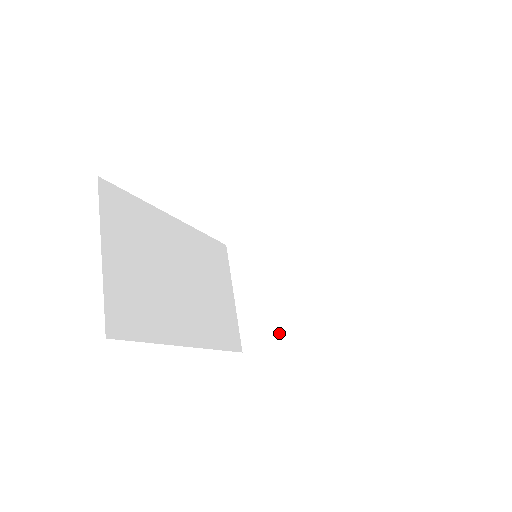
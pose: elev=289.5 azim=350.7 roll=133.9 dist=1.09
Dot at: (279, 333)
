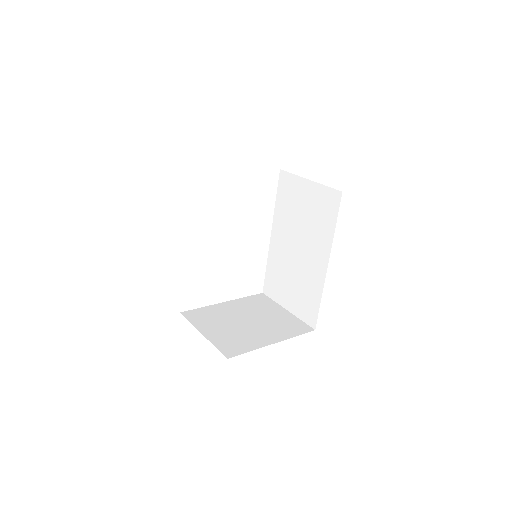
Dot at: (252, 345)
